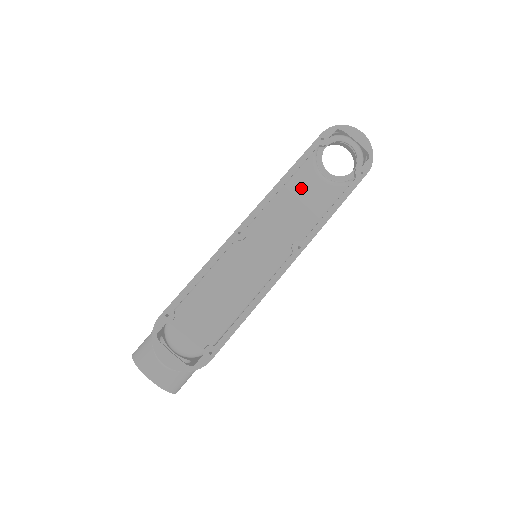
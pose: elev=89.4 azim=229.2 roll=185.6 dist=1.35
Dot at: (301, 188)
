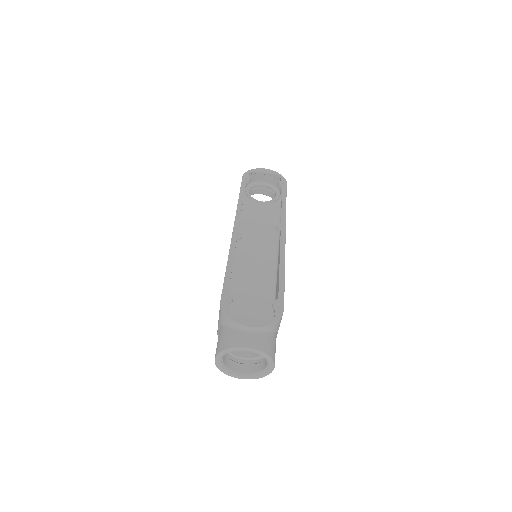
Dot at: (252, 213)
